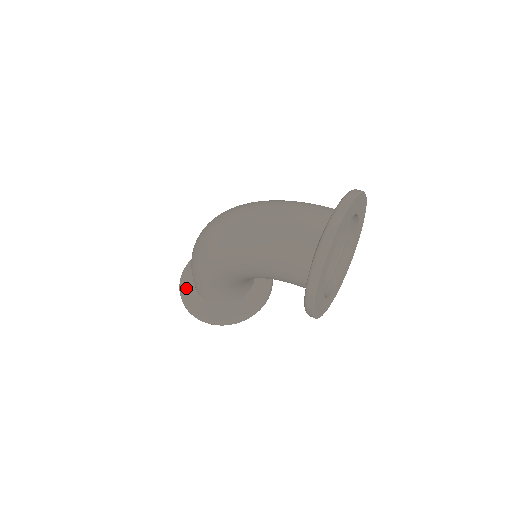
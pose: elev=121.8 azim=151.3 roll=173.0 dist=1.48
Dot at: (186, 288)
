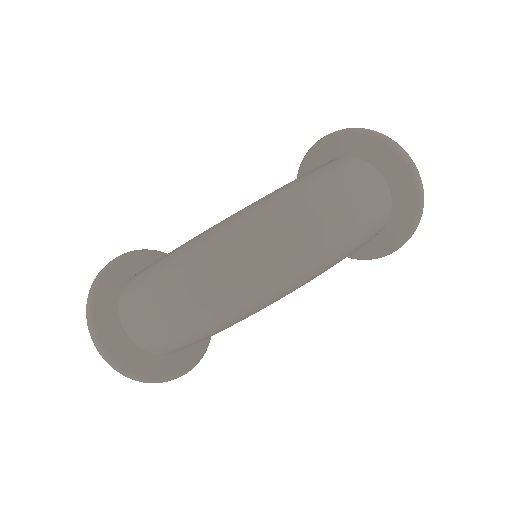
Dot at: (146, 367)
